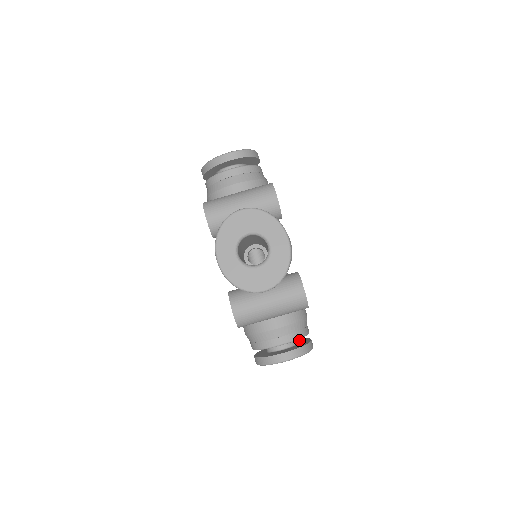
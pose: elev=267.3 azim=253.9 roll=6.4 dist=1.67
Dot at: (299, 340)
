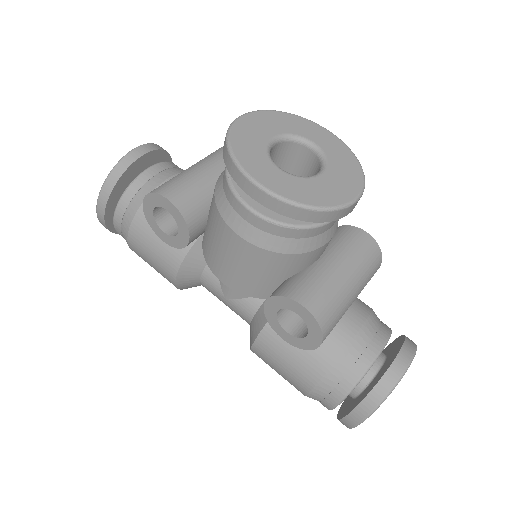
Dot at: occluded
